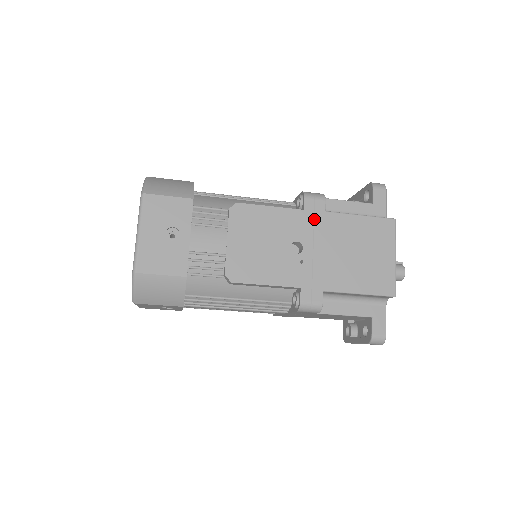
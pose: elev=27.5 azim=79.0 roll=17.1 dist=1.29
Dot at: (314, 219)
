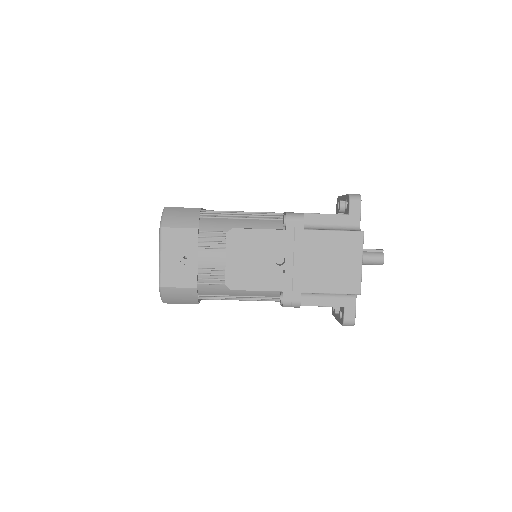
Dot at: (294, 237)
